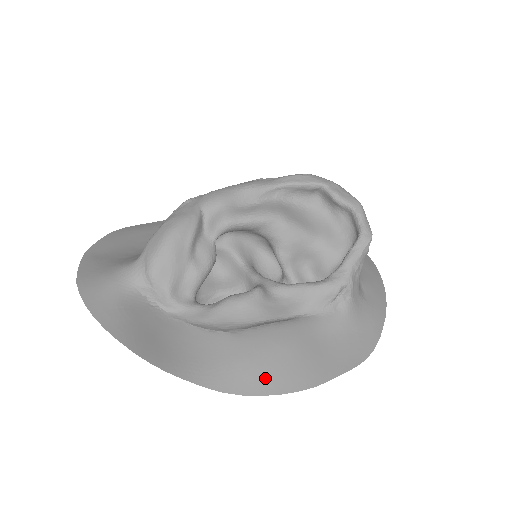
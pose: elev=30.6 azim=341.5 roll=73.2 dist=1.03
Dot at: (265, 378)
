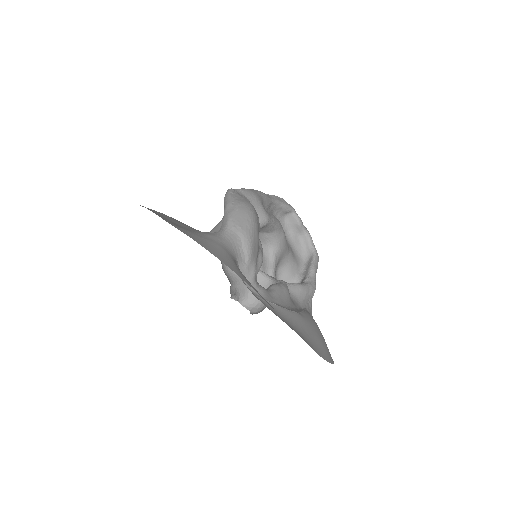
Dot at: (327, 350)
